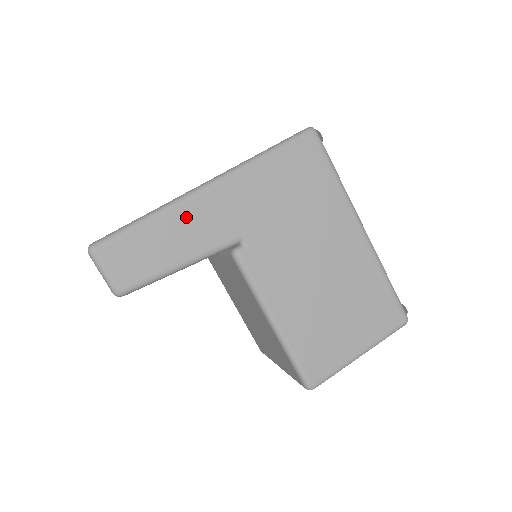
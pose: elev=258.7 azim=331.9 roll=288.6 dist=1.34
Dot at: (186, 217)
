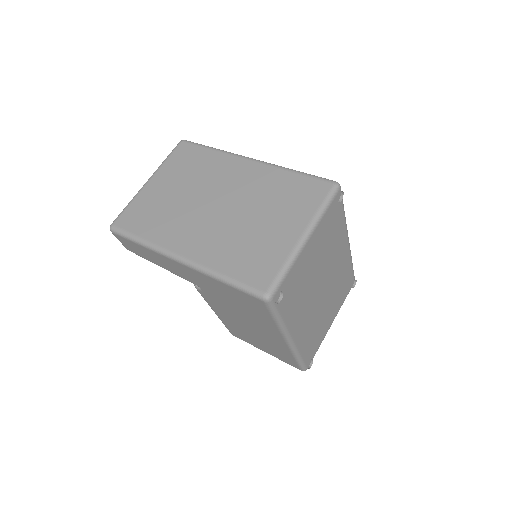
Dot at: (163, 259)
